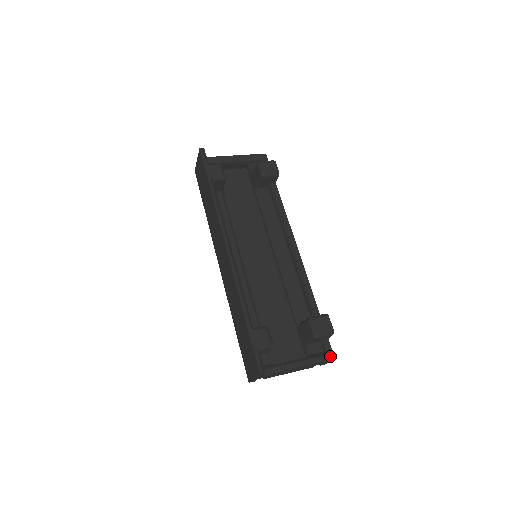
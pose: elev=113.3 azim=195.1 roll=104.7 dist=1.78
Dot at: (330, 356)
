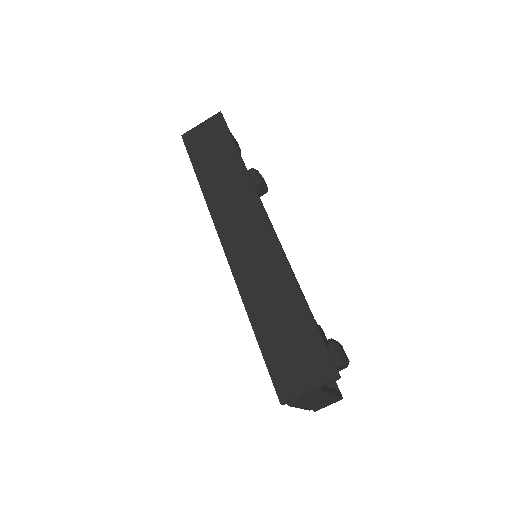
Dot at: (341, 394)
